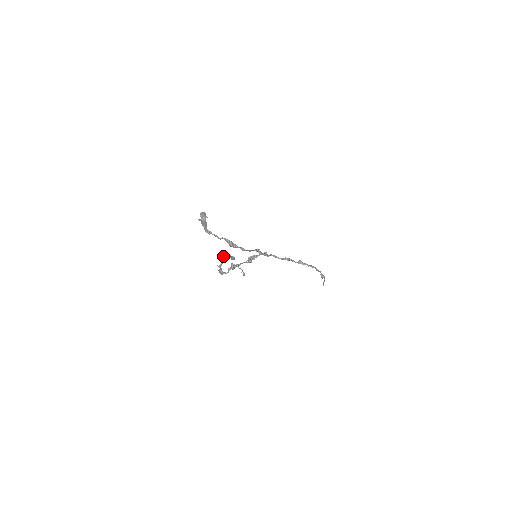
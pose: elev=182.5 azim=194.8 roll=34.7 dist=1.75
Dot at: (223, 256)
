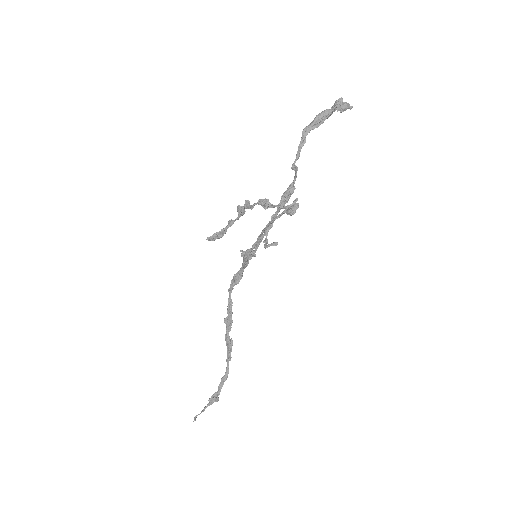
Dot at: occluded
